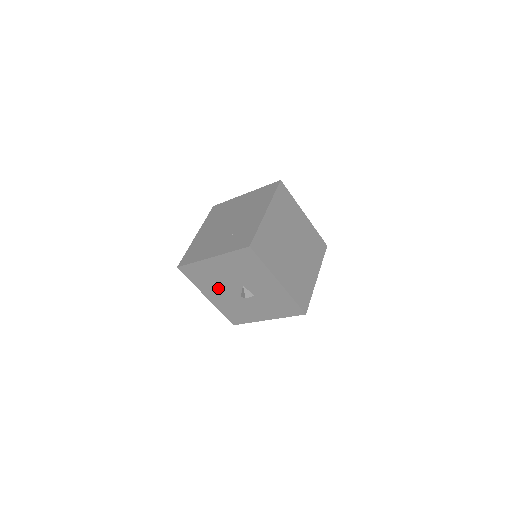
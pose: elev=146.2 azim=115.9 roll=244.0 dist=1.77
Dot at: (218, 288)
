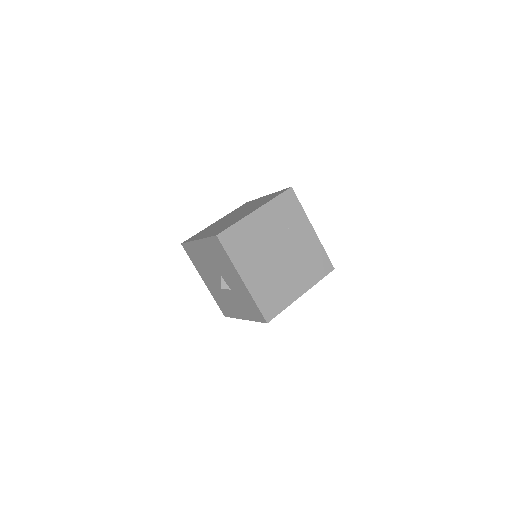
Dot at: (208, 273)
